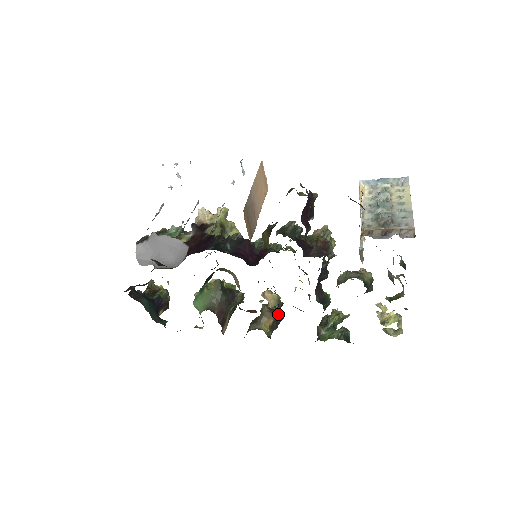
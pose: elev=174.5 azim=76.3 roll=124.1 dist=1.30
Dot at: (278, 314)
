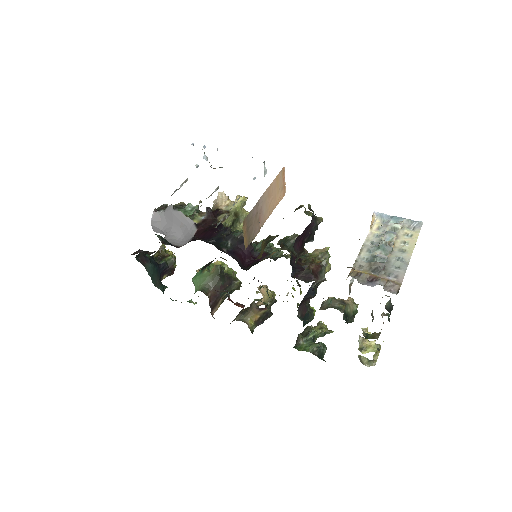
Dot at: (266, 312)
